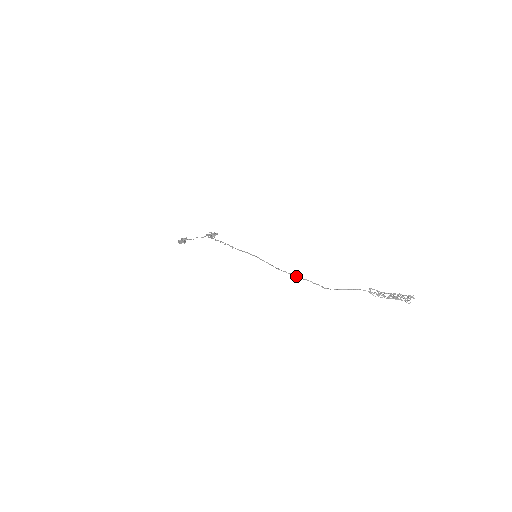
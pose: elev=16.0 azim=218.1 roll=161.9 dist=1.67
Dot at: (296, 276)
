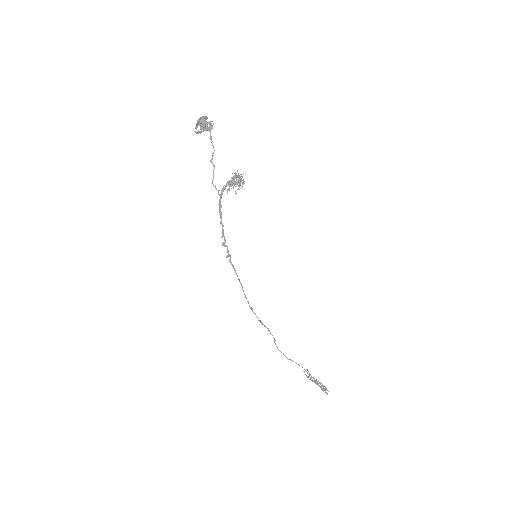
Dot at: (261, 323)
